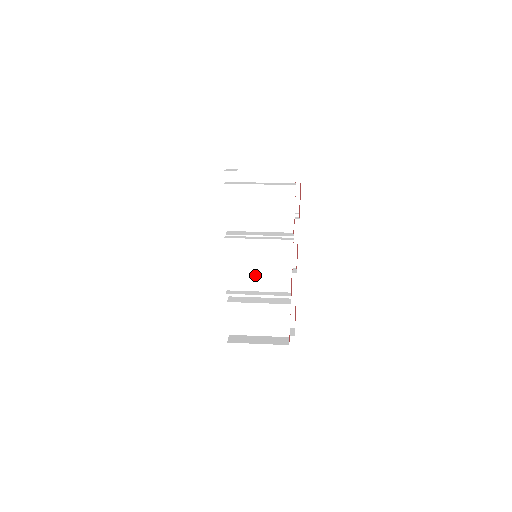
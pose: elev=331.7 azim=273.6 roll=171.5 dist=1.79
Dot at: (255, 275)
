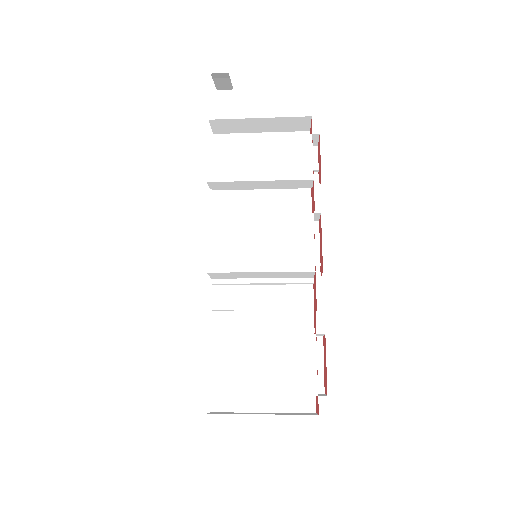
Dot at: (255, 296)
